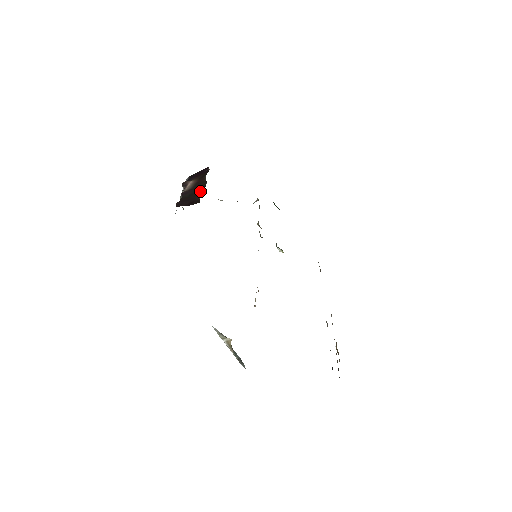
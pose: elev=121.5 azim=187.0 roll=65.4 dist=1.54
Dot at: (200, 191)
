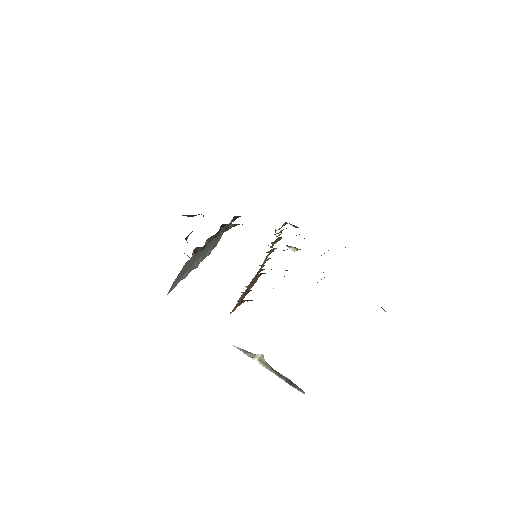
Dot at: occluded
